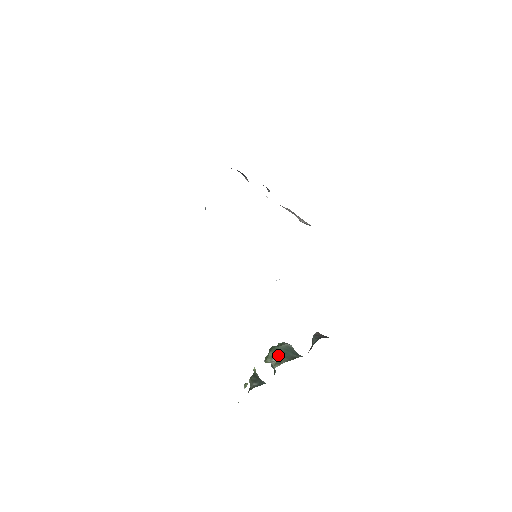
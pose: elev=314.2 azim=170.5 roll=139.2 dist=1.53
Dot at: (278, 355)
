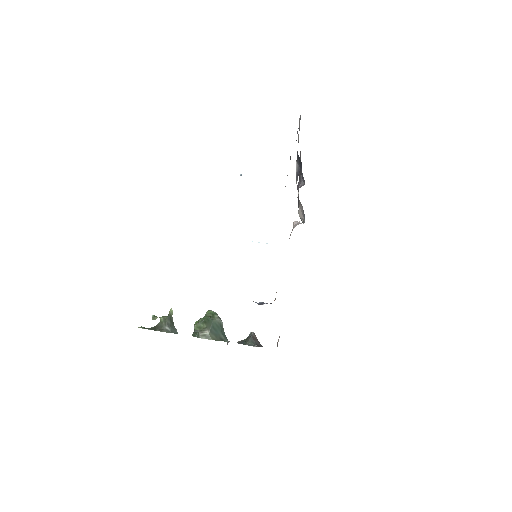
Dot at: (209, 329)
